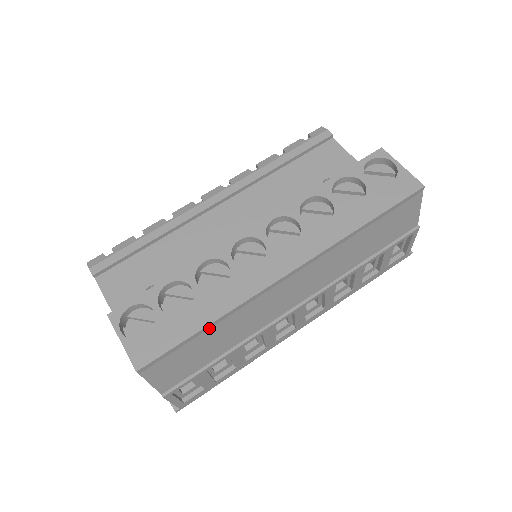
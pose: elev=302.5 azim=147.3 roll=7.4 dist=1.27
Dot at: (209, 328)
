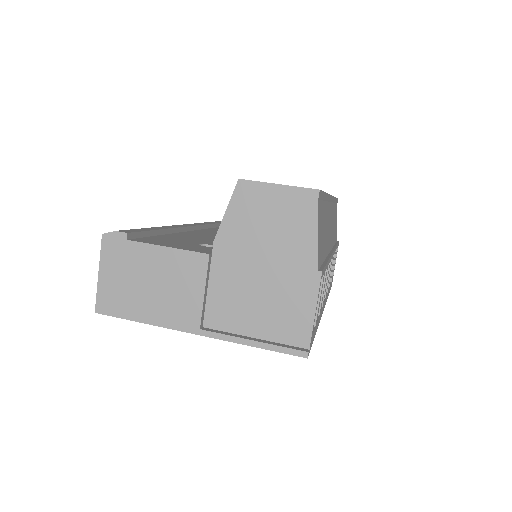
Dot at: (325, 200)
